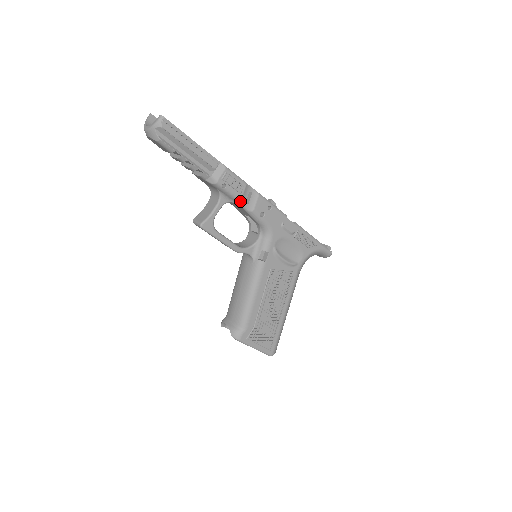
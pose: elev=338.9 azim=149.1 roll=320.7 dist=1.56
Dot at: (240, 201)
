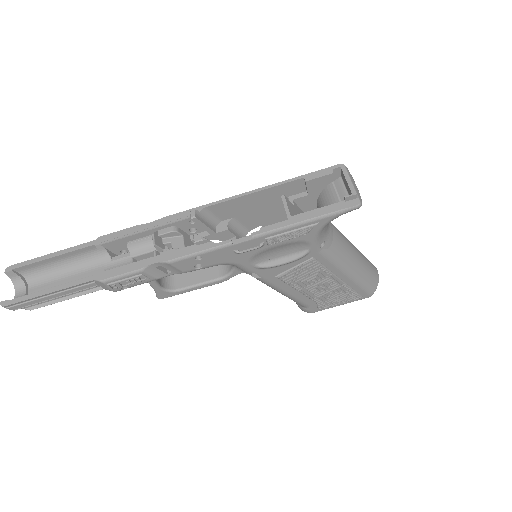
Dot at: occluded
